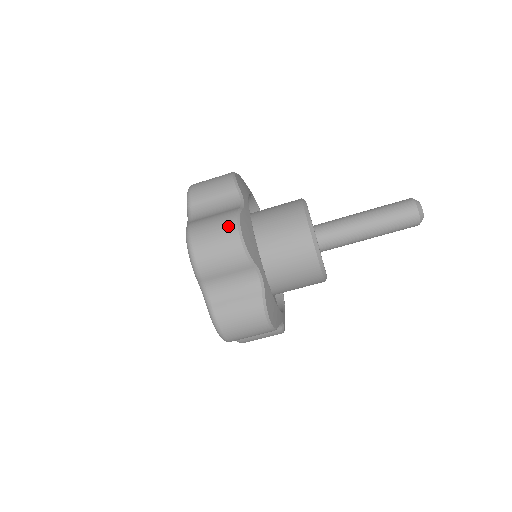
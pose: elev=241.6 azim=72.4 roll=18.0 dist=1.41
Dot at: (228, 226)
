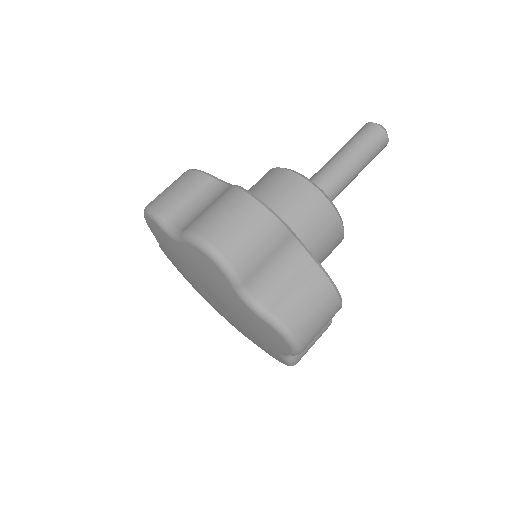
Dot at: occluded
